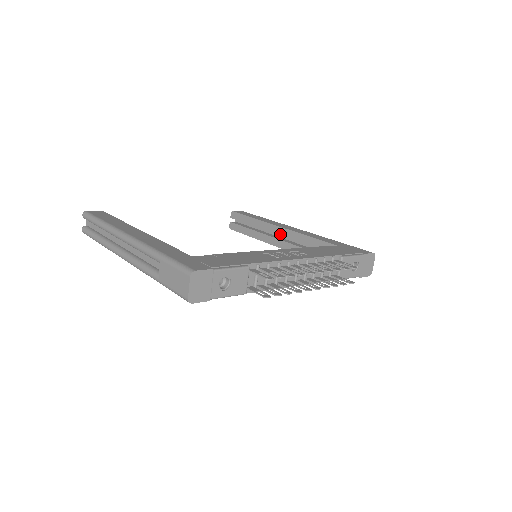
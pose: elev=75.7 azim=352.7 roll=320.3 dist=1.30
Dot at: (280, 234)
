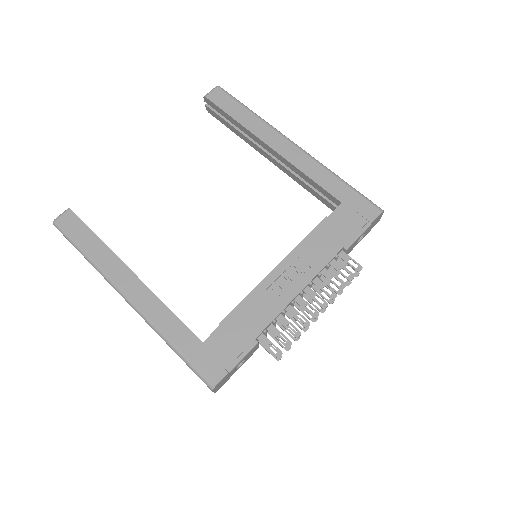
Dot at: (273, 155)
